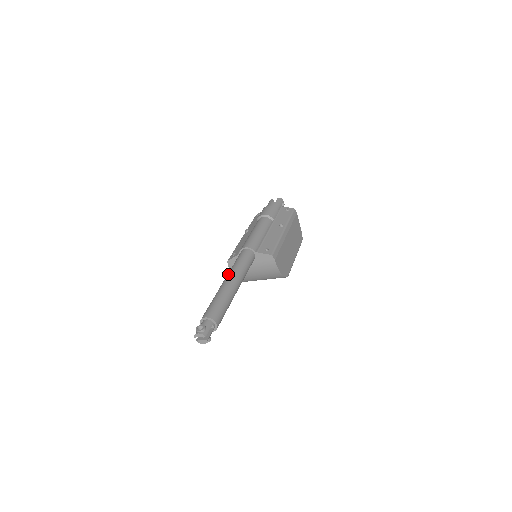
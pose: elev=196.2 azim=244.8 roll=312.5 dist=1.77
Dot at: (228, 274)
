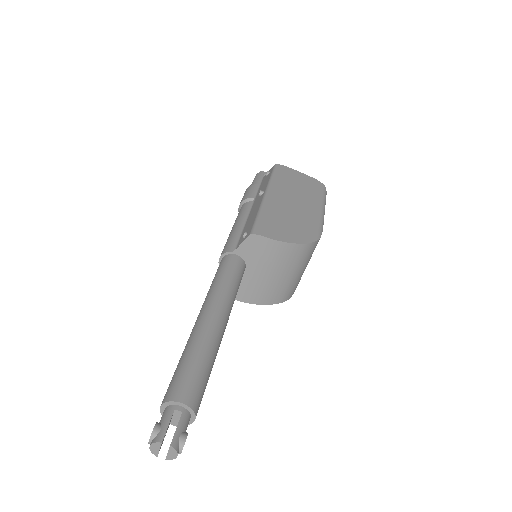
Dot at: occluded
